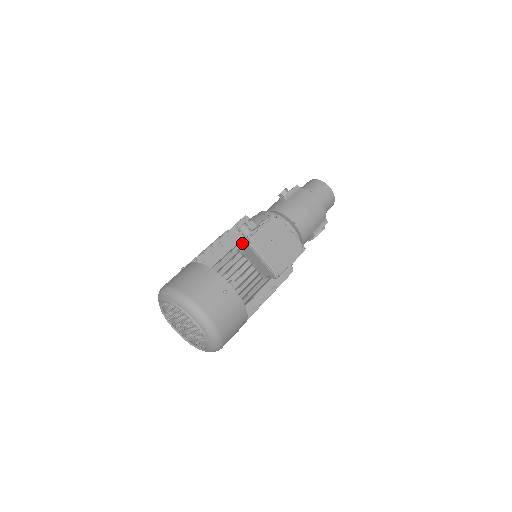
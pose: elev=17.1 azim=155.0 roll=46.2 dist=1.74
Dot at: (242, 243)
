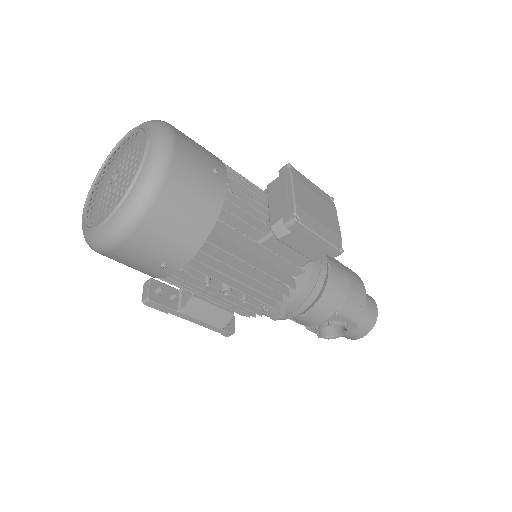
Dot at: occluded
